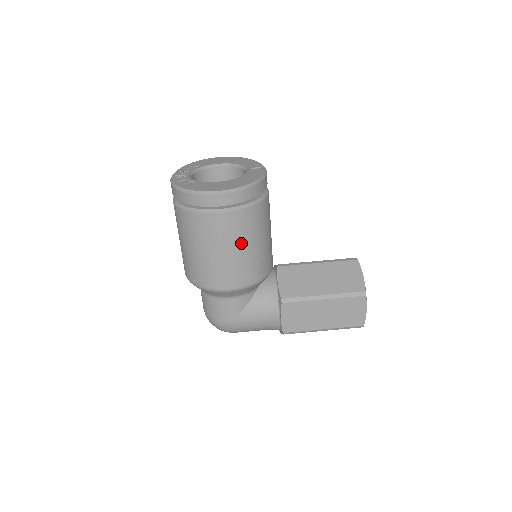
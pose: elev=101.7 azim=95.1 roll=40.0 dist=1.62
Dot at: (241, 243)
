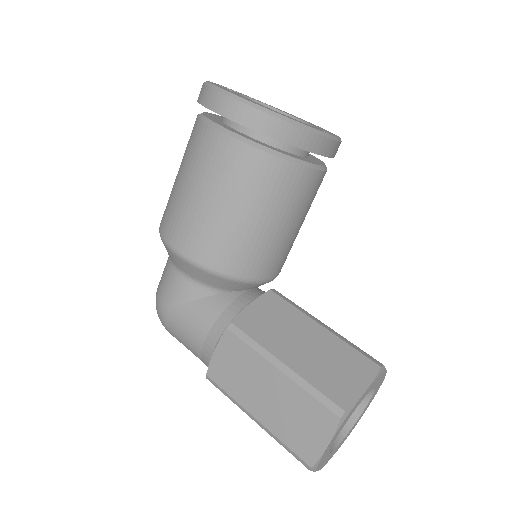
Dot at: (223, 195)
